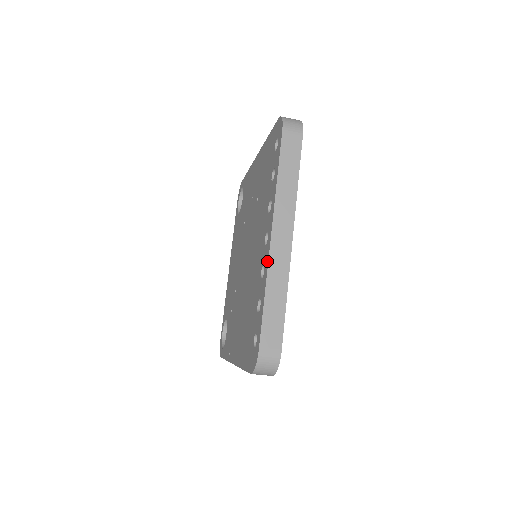
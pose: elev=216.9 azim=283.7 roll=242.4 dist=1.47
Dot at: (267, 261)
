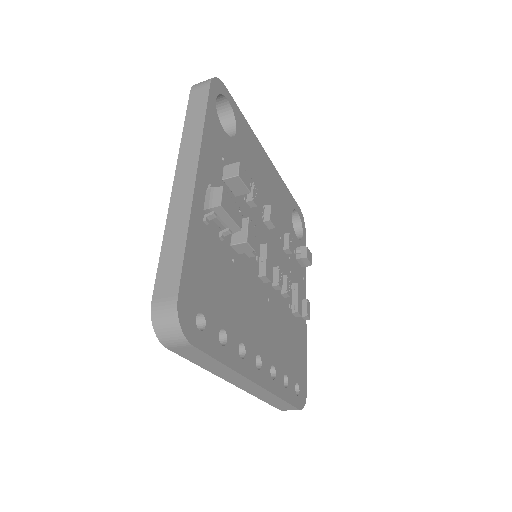
Dot at: occluded
